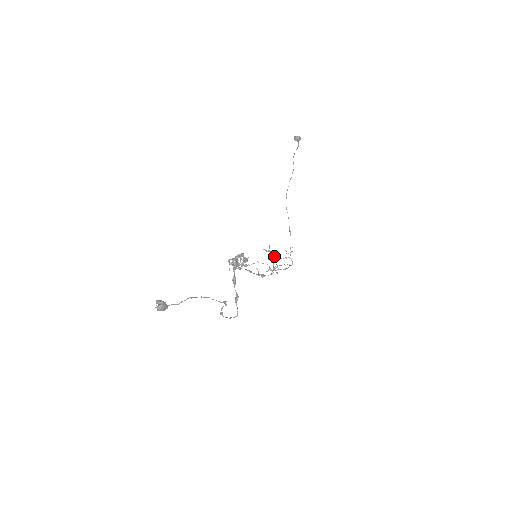
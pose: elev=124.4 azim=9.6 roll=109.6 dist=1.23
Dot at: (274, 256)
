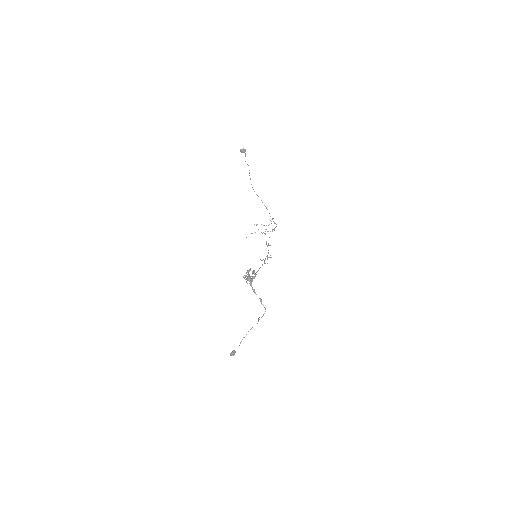
Dot at: occluded
